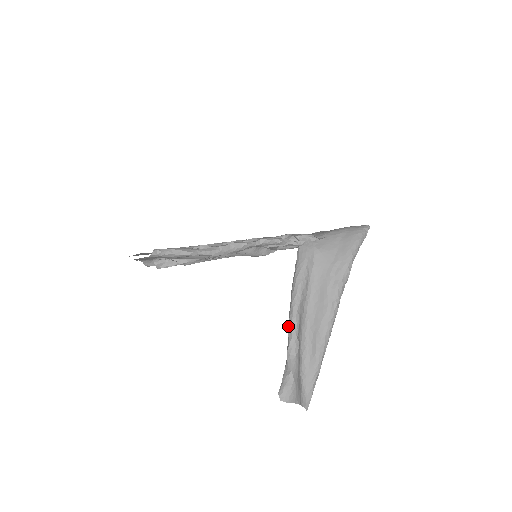
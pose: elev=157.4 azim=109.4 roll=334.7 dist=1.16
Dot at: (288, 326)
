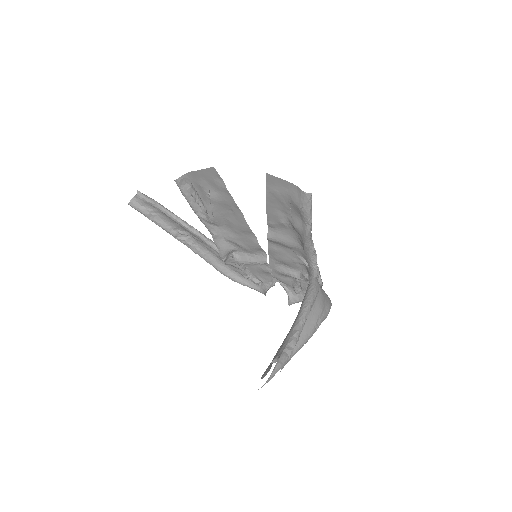
Dot at: (300, 318)
